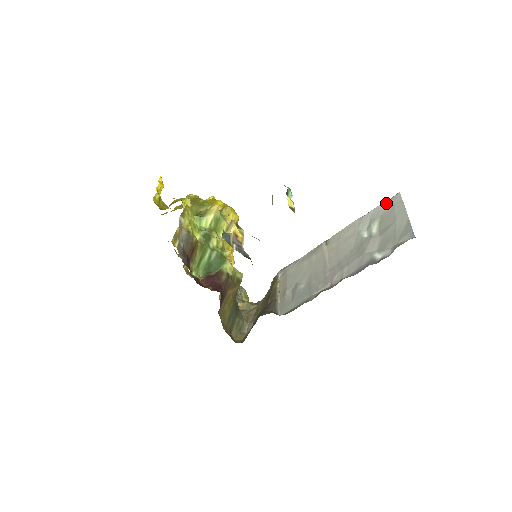
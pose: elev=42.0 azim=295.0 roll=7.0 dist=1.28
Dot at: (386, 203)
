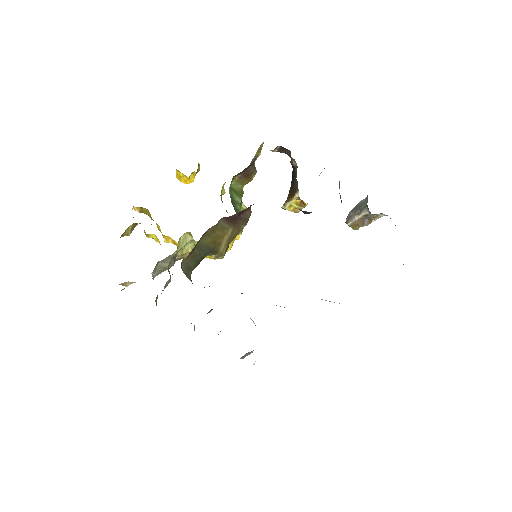
Dot at: occluded
